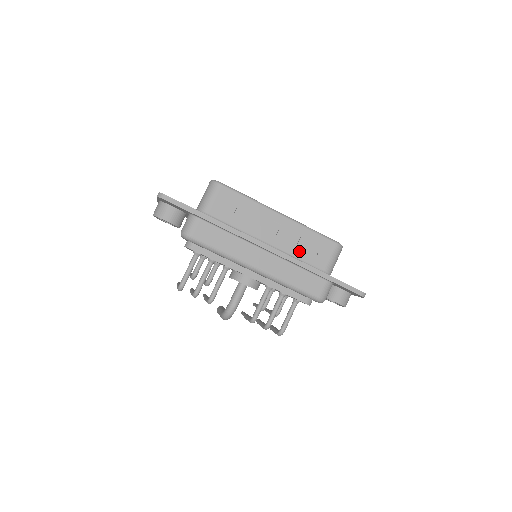
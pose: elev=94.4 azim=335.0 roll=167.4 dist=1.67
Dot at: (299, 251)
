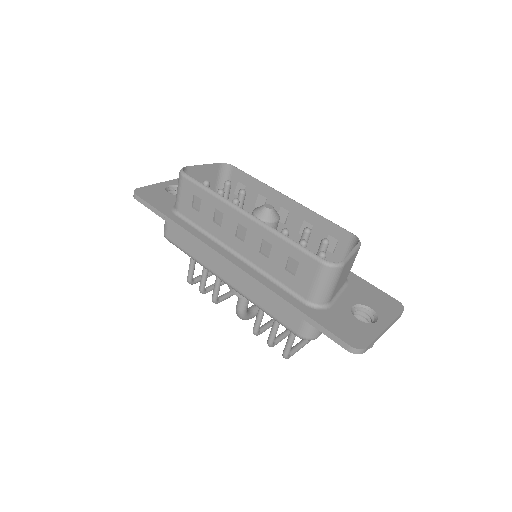
Dot at: (272, 267)
